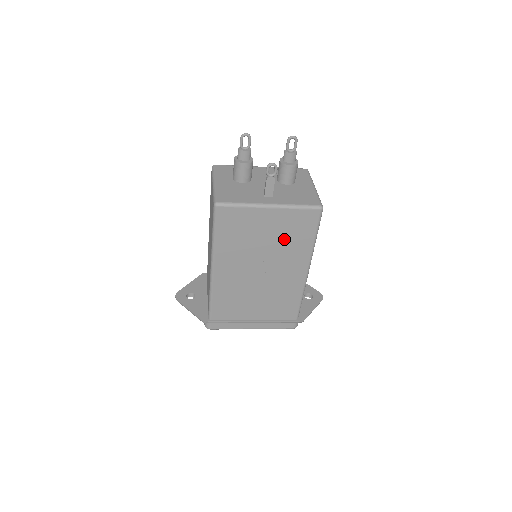
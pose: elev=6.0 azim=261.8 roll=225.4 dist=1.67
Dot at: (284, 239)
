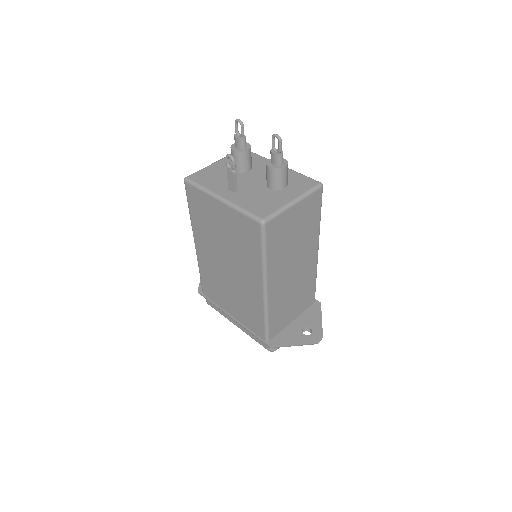
Dot at: (237, 242)
